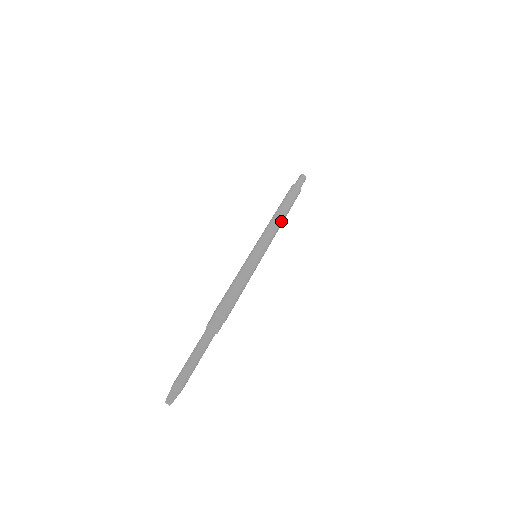
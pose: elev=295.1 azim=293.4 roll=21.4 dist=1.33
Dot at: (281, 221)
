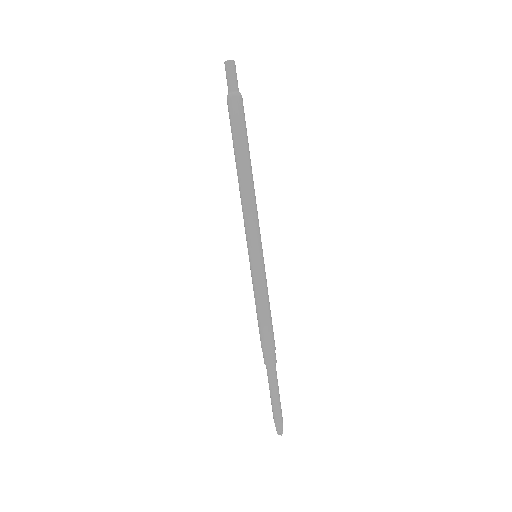
Dot at: (252, 186)
